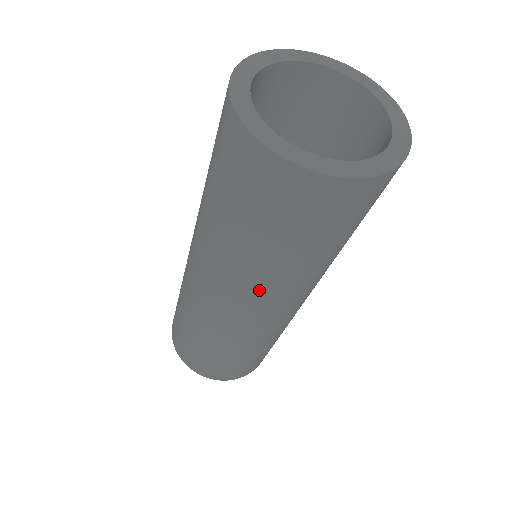
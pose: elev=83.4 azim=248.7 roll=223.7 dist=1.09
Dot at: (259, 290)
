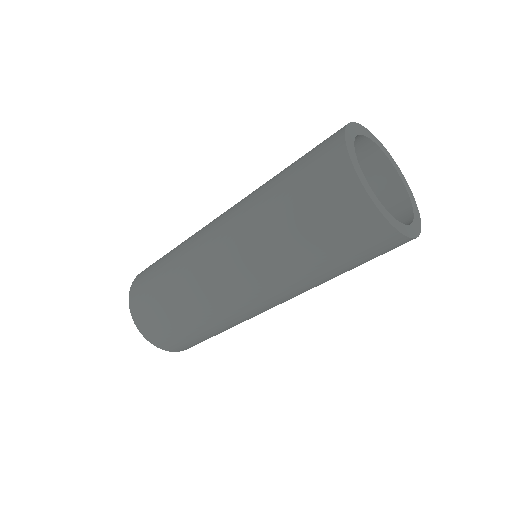
Dot at: (262, 271)
